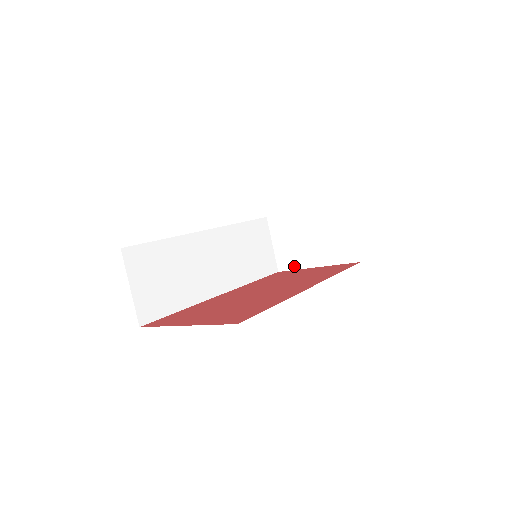
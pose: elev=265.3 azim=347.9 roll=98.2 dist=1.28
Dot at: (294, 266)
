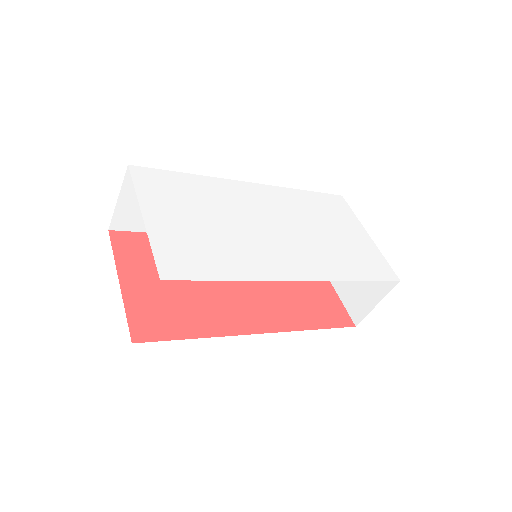
Dot at: occluded
